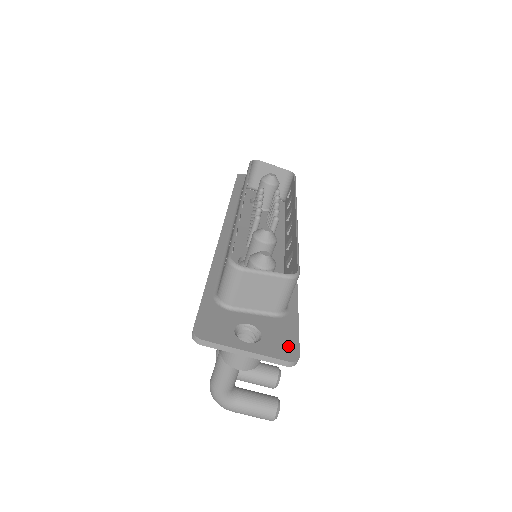
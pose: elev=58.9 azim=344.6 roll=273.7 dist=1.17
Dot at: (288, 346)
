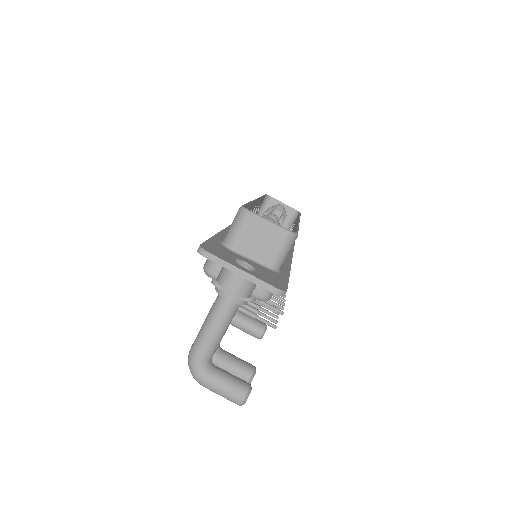
Dot at: (278, 283)
